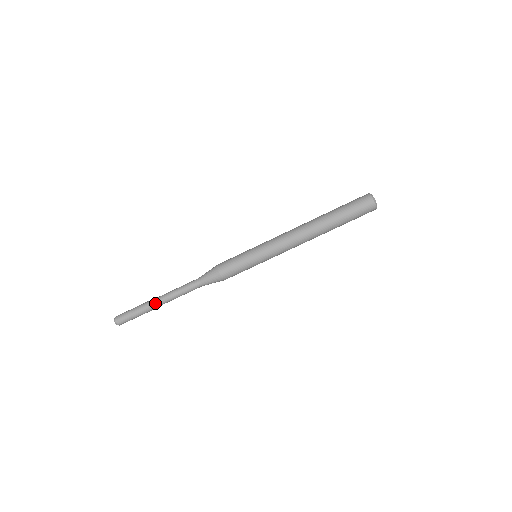
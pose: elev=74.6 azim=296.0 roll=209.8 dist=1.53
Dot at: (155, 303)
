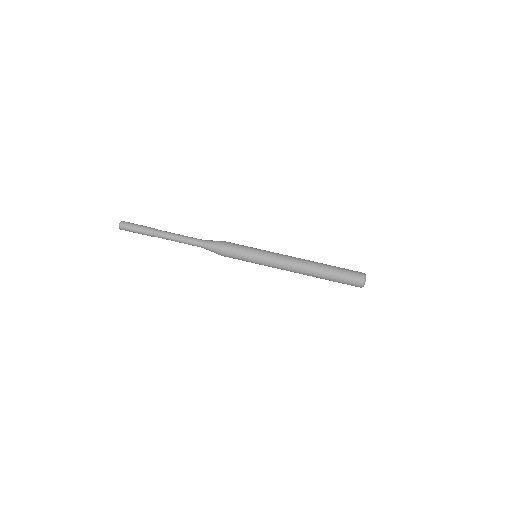
Dot at: (160, 231)
